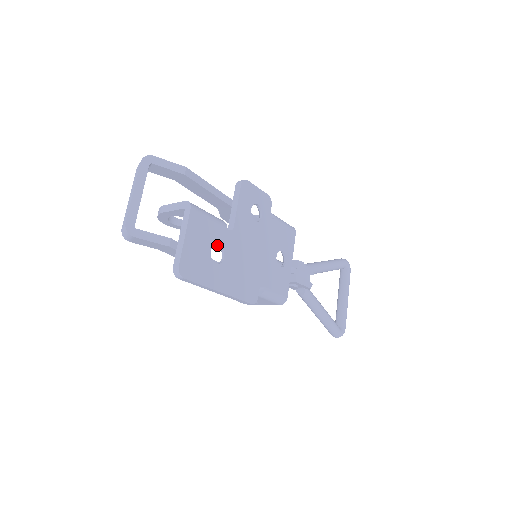
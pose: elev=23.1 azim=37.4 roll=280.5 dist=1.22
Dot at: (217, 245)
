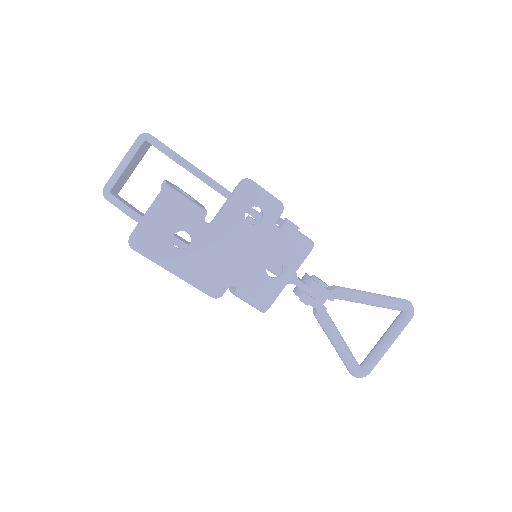
Dot at: occluded
